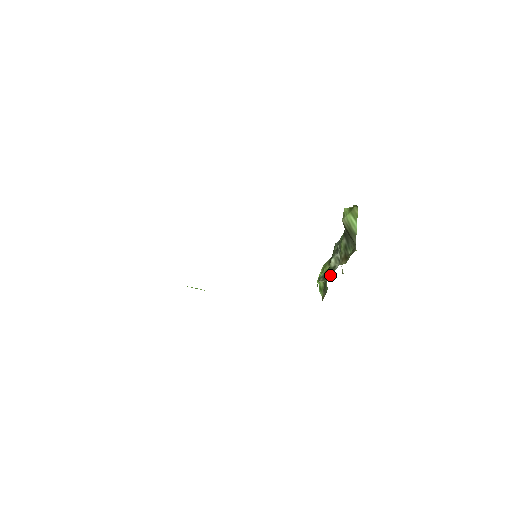
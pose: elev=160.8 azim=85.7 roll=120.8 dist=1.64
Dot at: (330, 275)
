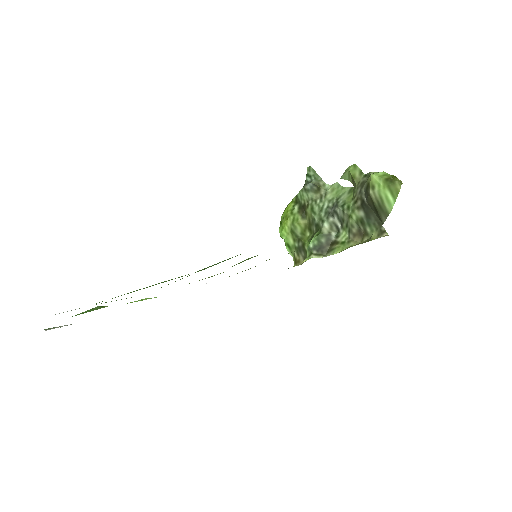
Dot at: (327, 247)
